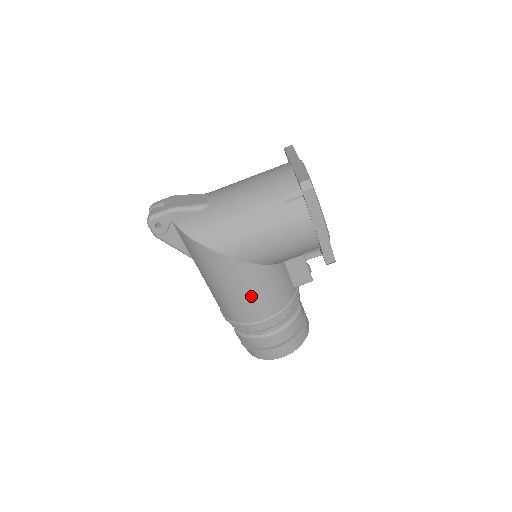
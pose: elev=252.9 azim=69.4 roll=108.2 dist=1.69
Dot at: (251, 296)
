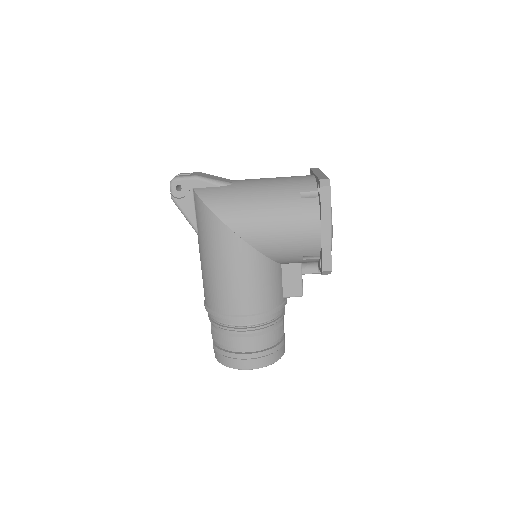
Dot at: (241, 283)
